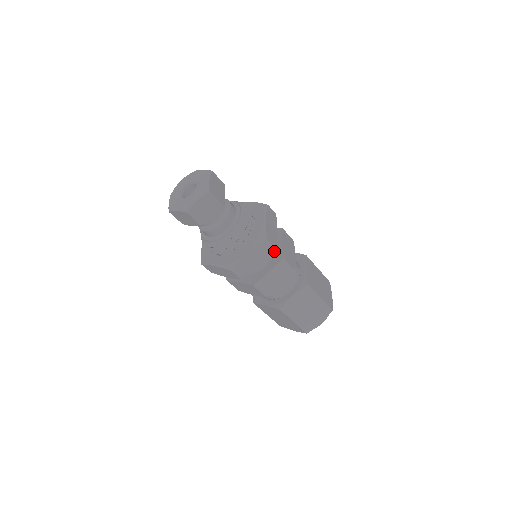
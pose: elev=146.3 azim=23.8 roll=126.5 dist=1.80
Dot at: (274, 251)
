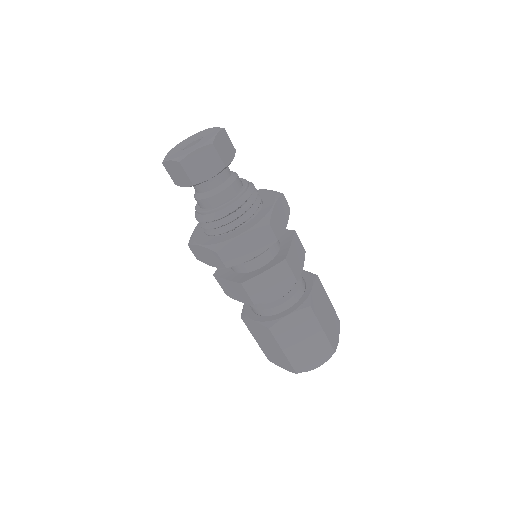
Dot at: occluded
